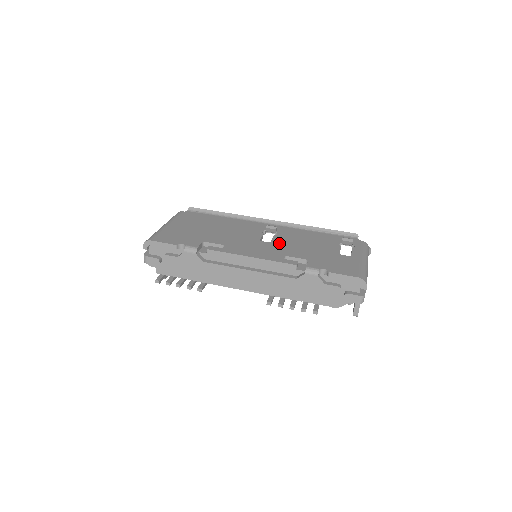
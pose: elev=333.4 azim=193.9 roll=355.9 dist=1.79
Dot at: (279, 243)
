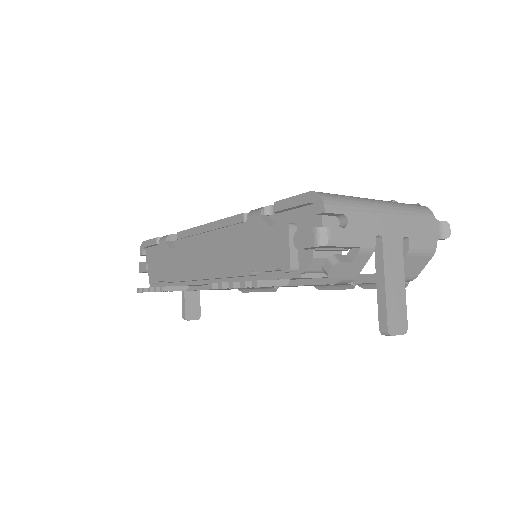
Dot at: occluded
